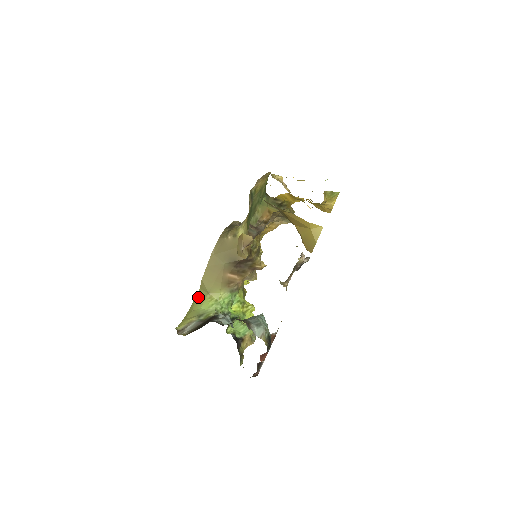
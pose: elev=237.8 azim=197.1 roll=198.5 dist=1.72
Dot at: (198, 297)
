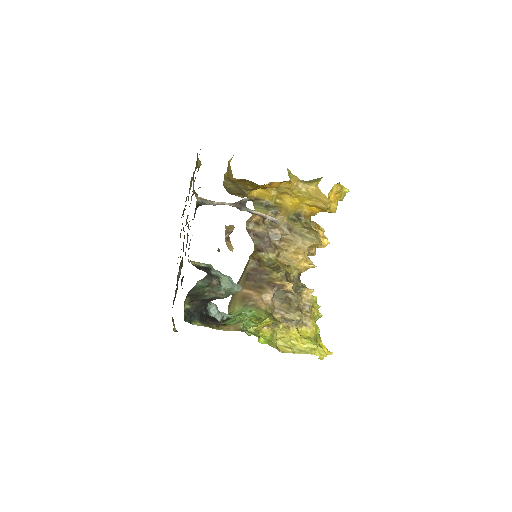
Dot at: occluded
